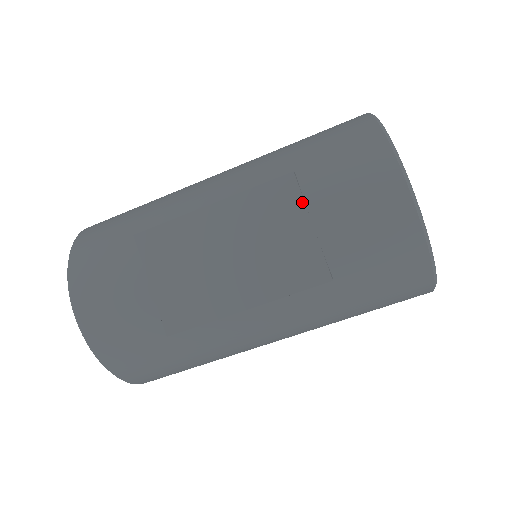
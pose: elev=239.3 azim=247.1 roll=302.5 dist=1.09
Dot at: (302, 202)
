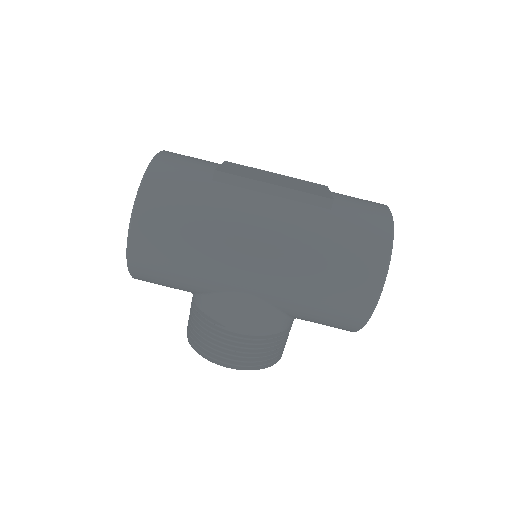
Dot at: (328, 189)
